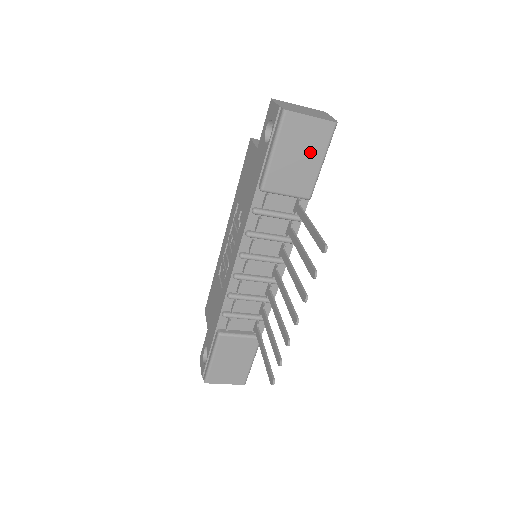
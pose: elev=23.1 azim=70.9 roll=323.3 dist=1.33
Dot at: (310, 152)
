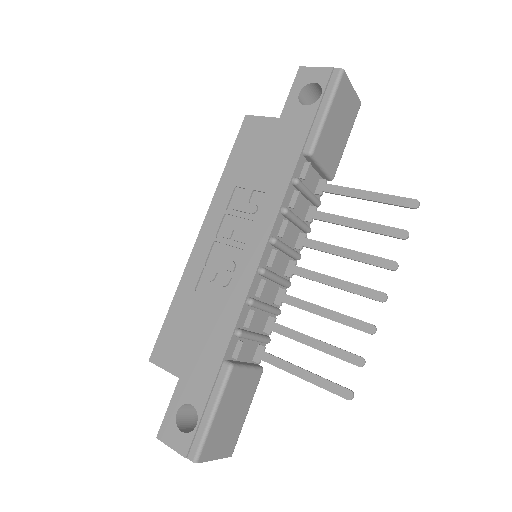
Dot at: (345, 125)
